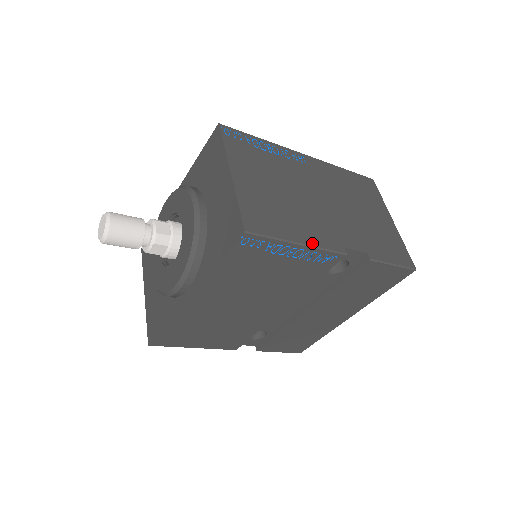
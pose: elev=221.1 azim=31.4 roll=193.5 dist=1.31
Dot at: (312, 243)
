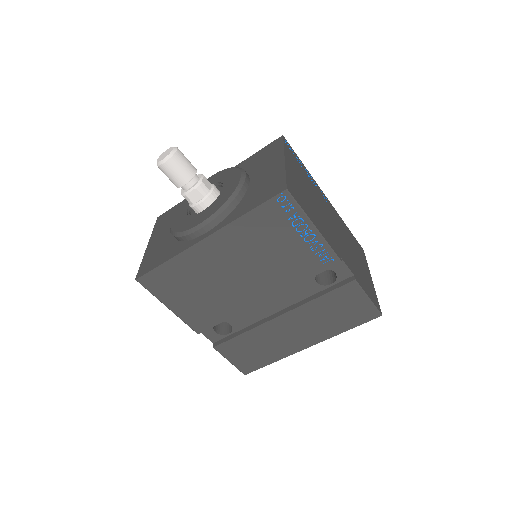
Dot at: (323, 235)
